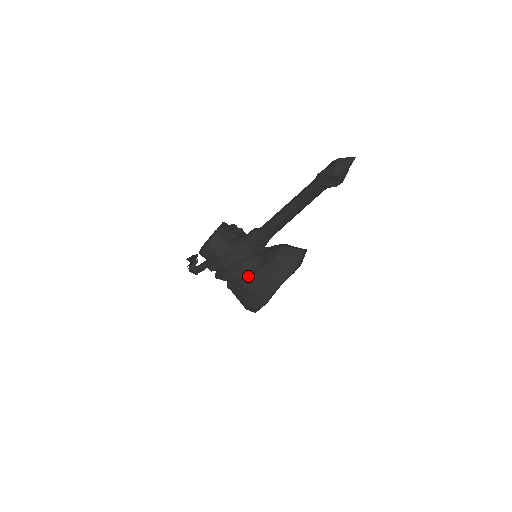
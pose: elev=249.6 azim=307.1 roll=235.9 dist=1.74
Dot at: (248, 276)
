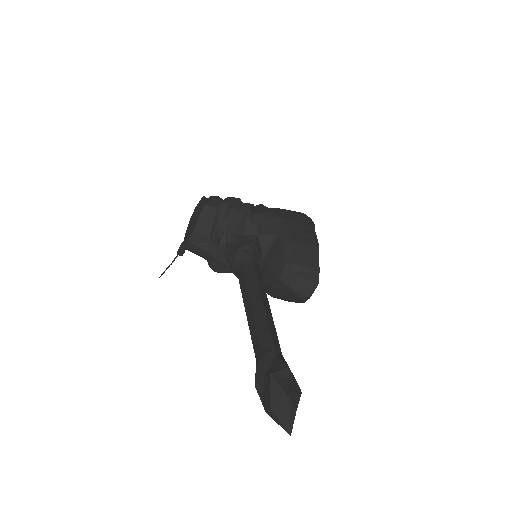
Dot at: occluded
